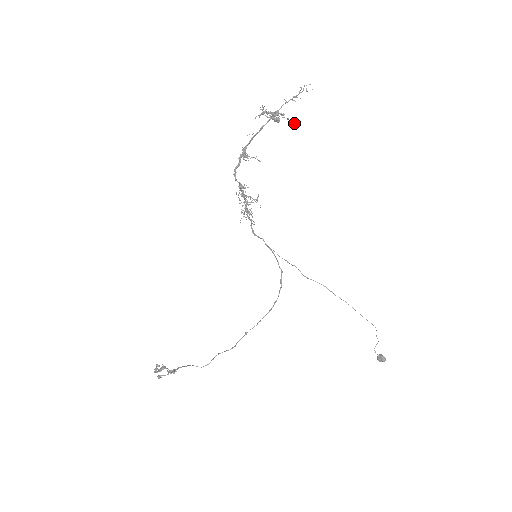
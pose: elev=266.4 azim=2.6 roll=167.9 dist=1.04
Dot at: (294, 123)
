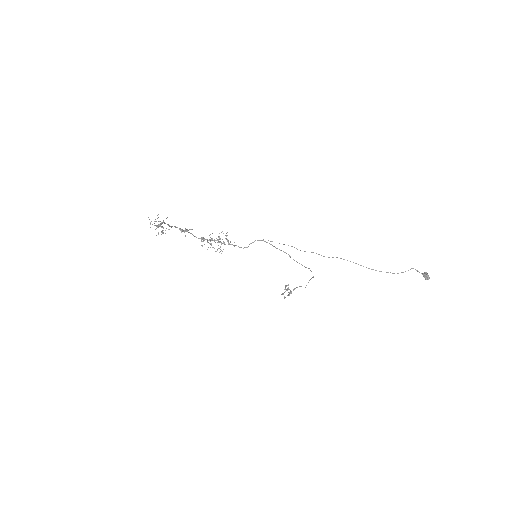
Dot at: occluded
